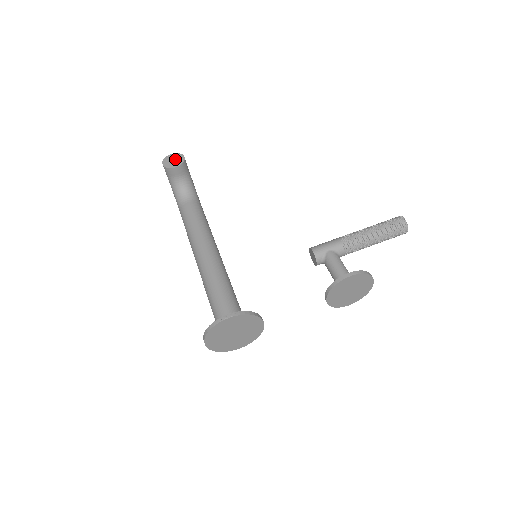
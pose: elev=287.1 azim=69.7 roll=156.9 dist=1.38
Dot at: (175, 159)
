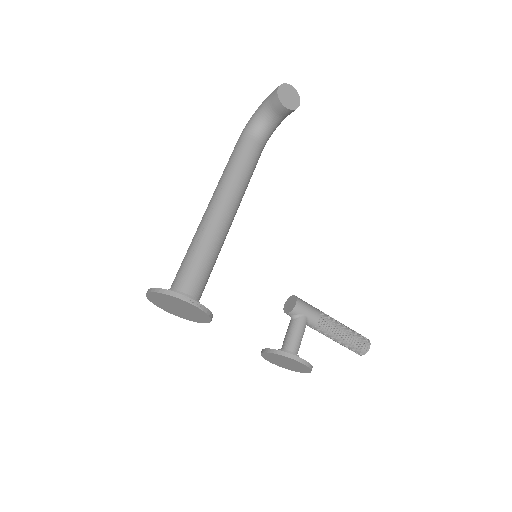
Dot at: (291, 97)
